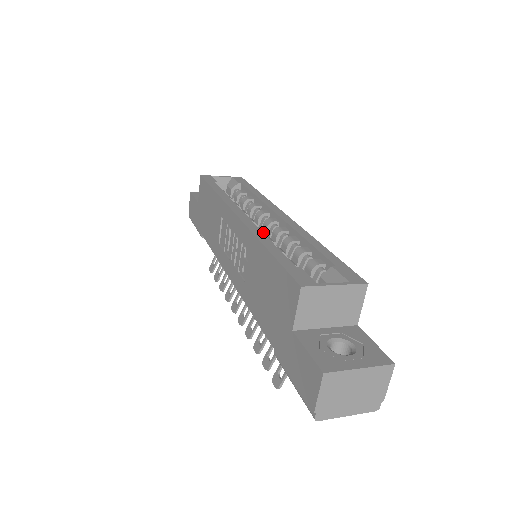
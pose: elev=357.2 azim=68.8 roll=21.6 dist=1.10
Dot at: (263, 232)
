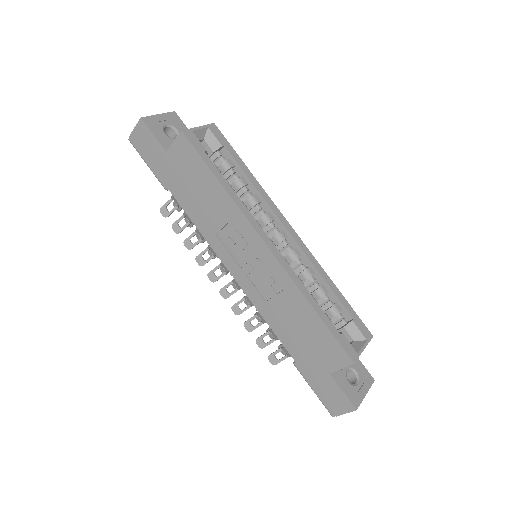
Dot at: occluded
